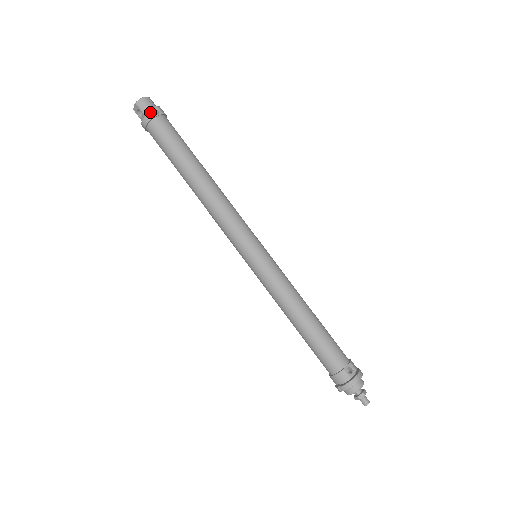
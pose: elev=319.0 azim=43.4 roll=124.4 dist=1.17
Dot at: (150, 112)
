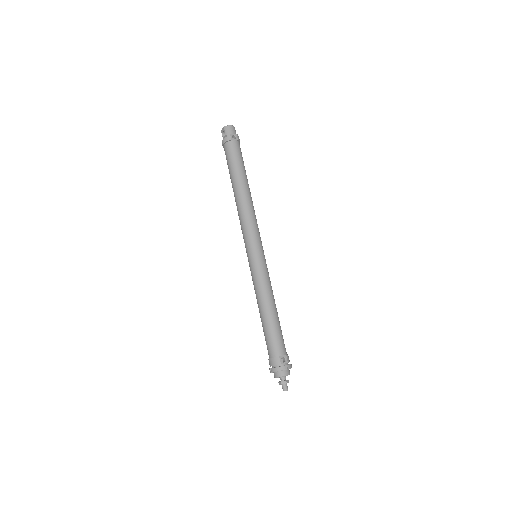
Dot at: (230, 136)
